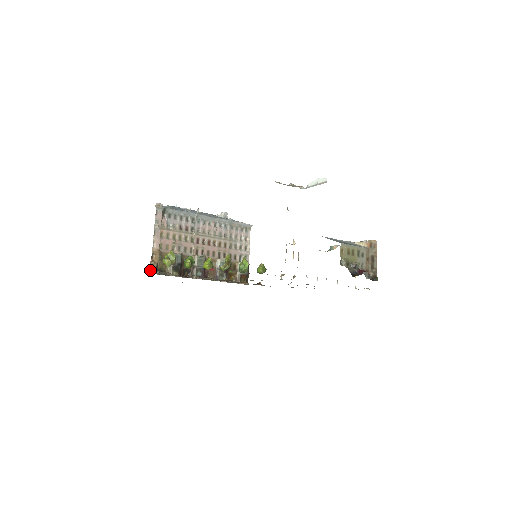
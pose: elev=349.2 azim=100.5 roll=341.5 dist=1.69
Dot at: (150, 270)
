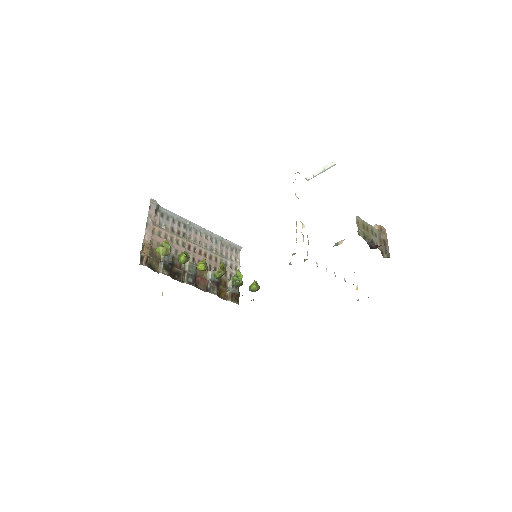
Dot at: (146, 247)
